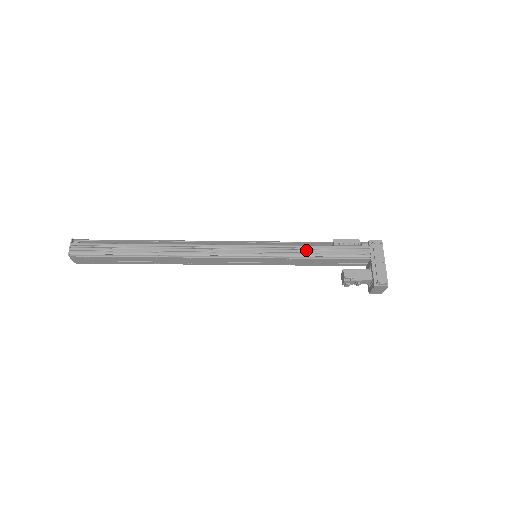
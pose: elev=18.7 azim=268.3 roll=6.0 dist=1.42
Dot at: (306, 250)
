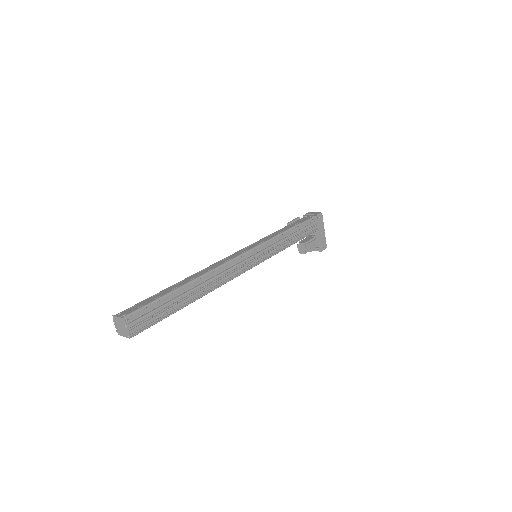
Dot at: (289, 241)
